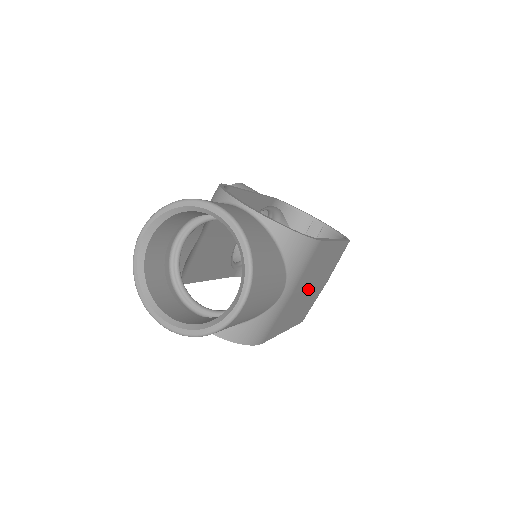
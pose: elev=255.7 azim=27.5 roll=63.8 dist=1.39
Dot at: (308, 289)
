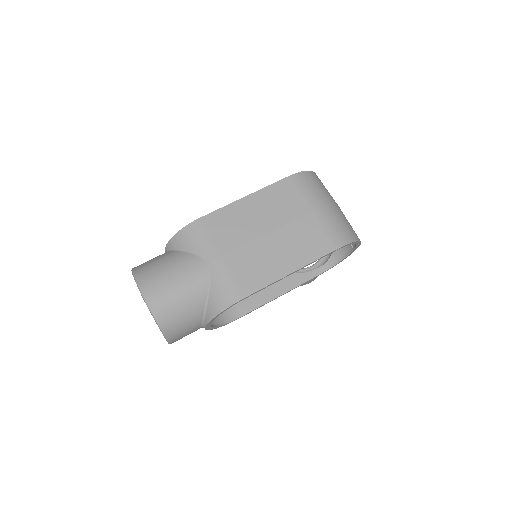
Dot at: (262, 237)
